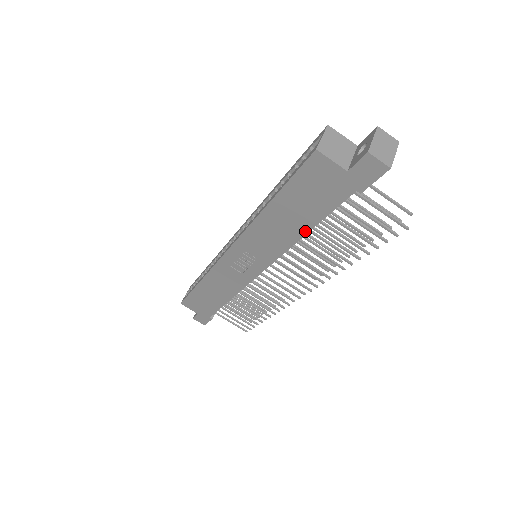
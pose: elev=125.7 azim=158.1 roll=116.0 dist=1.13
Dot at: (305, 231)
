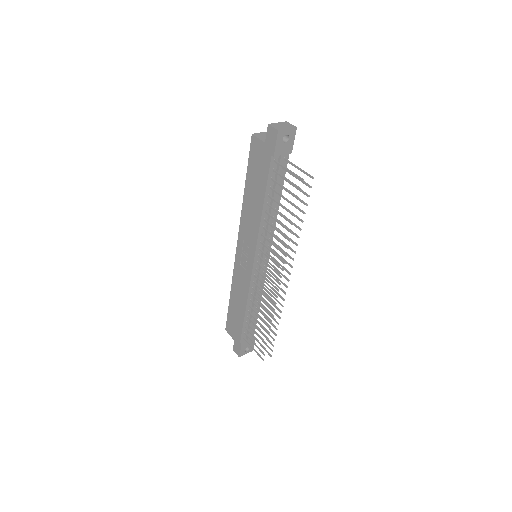
Dot at: (262, 205)
